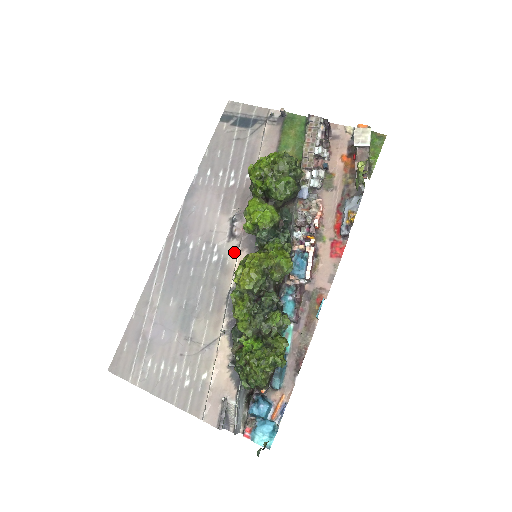
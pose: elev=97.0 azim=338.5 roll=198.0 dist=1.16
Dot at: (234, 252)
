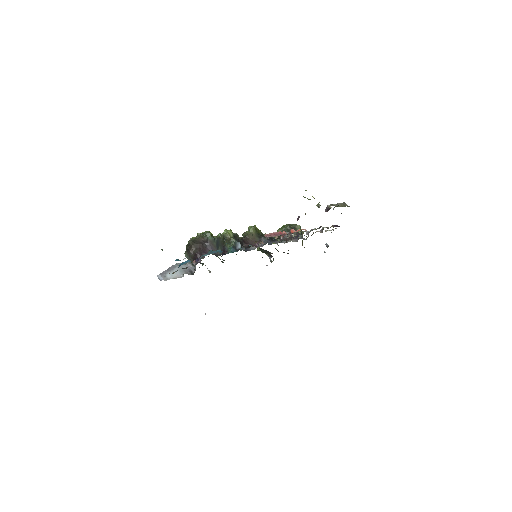
Dot at: occluded
